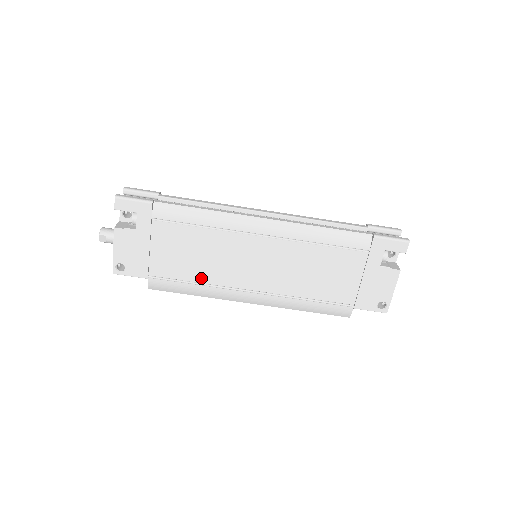
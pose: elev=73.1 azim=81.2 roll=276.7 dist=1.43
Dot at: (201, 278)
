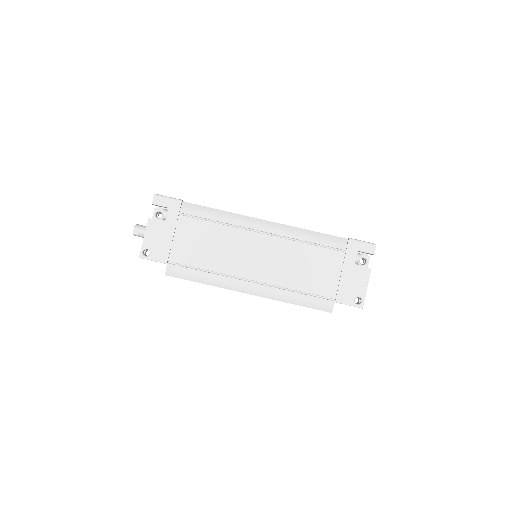
Dot at: (211, 266)
